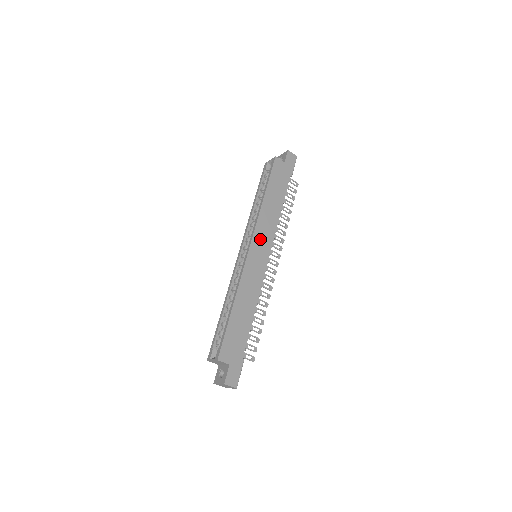
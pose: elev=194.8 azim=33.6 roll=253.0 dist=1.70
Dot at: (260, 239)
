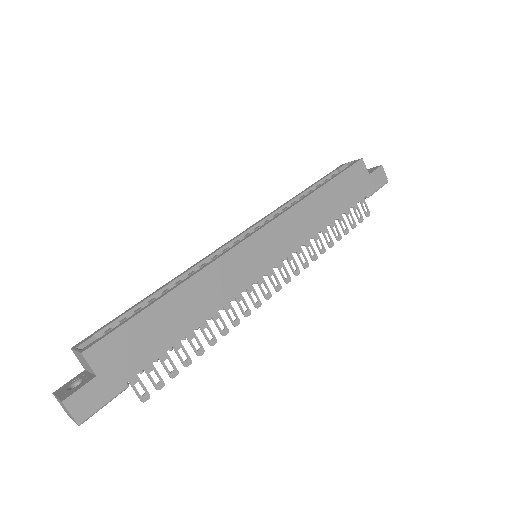
Dot at: (277, 235)
